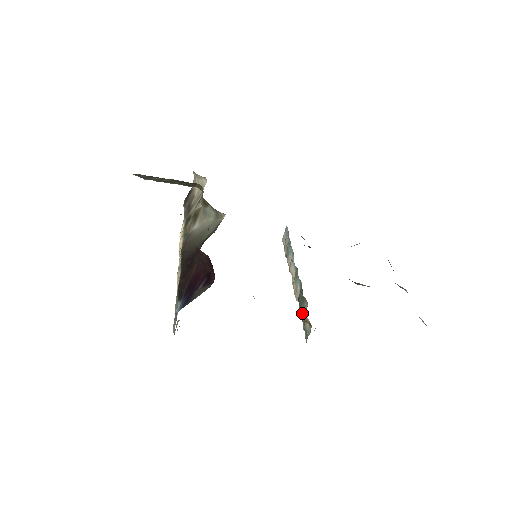
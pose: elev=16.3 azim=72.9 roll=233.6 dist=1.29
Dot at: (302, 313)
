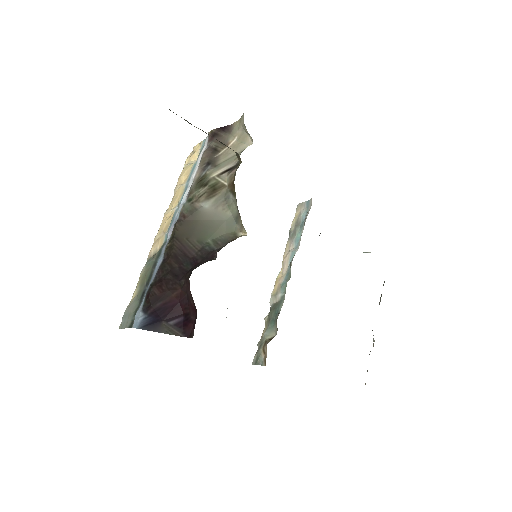
Dot at: (266, 332)
